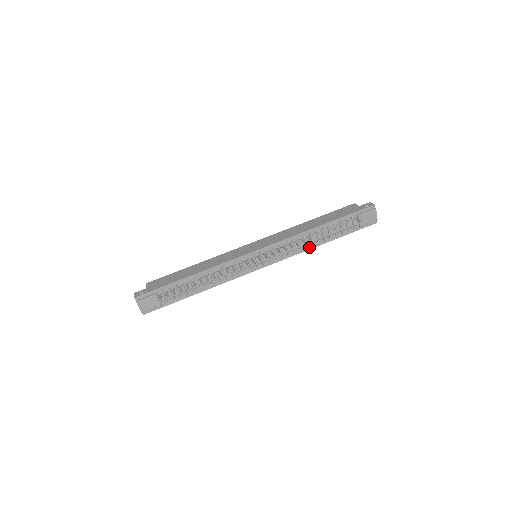
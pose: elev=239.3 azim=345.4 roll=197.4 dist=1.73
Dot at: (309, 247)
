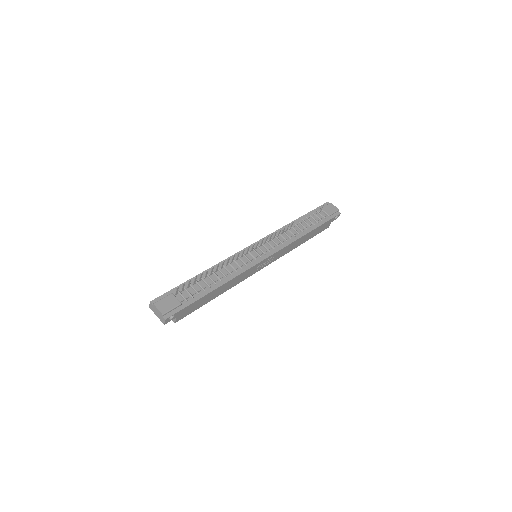
Dot at: (298, 237)
